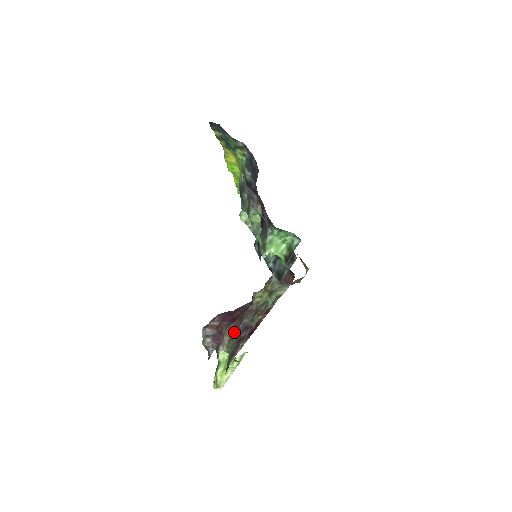
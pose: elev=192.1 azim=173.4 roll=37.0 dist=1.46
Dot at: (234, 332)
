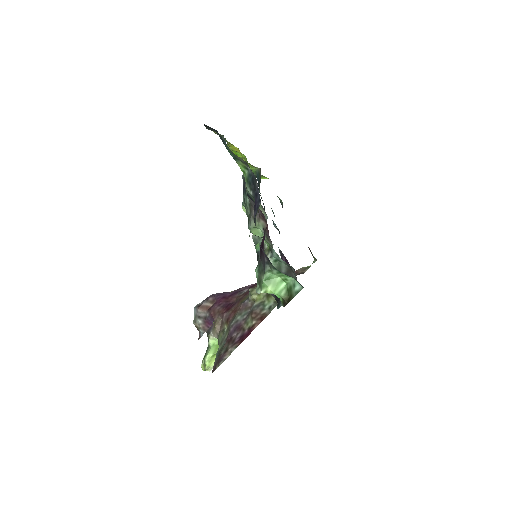
Dot at: (226, 324)
